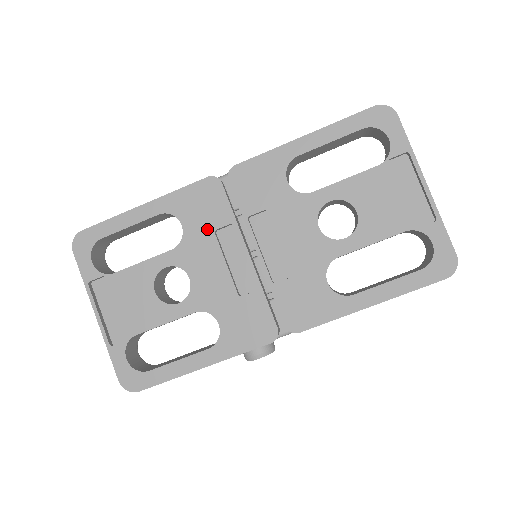
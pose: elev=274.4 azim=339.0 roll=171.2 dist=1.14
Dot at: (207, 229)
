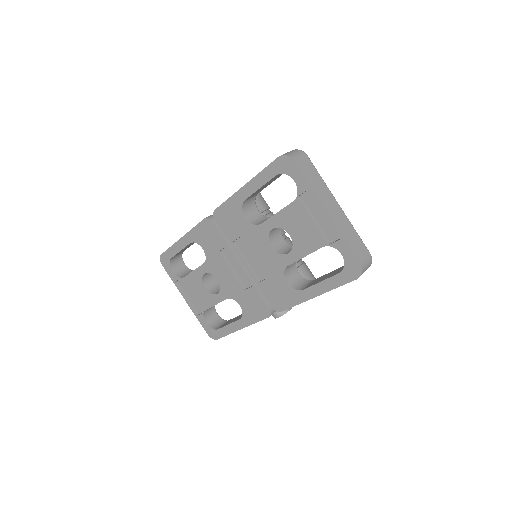
Dot at: (215, 251)
